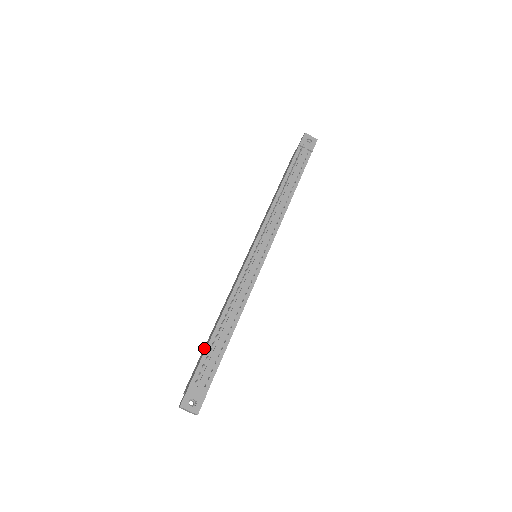
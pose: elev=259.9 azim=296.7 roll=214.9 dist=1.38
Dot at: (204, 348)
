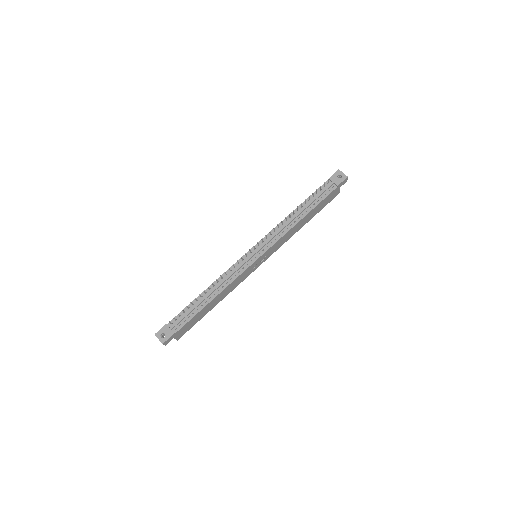
Dot at: occluded
